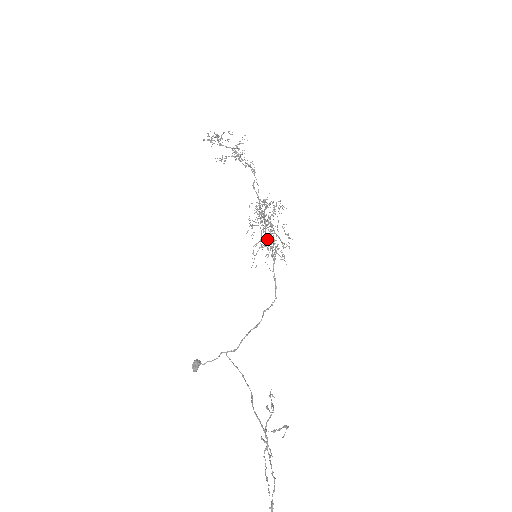
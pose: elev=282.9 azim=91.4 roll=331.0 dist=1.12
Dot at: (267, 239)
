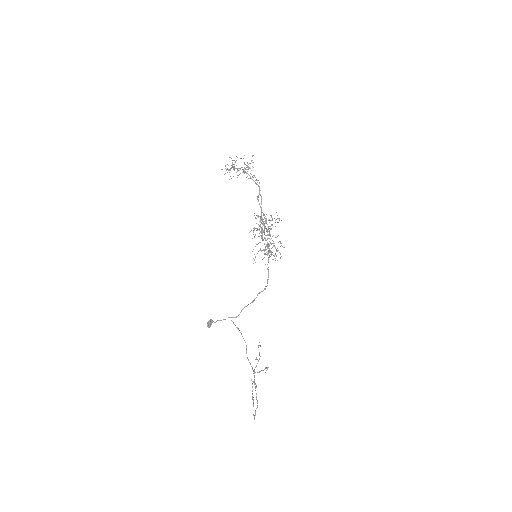
Dot at: occluded
